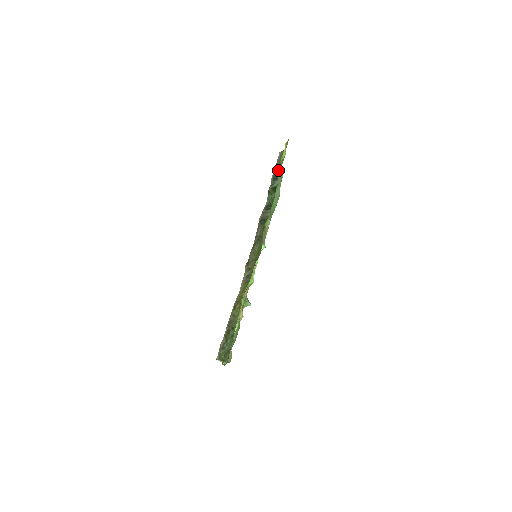
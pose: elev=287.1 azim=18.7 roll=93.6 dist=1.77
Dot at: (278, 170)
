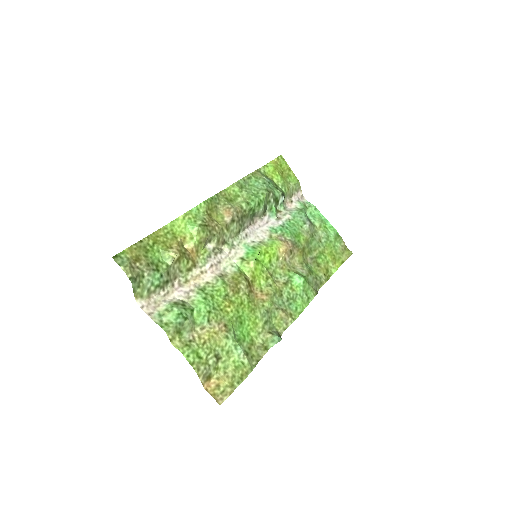
Dot at: (287, 194)
